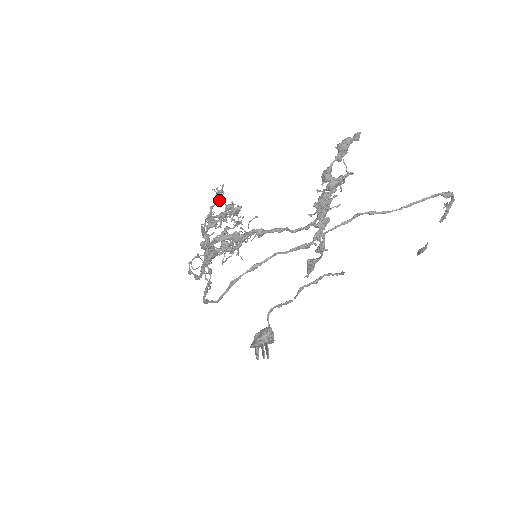
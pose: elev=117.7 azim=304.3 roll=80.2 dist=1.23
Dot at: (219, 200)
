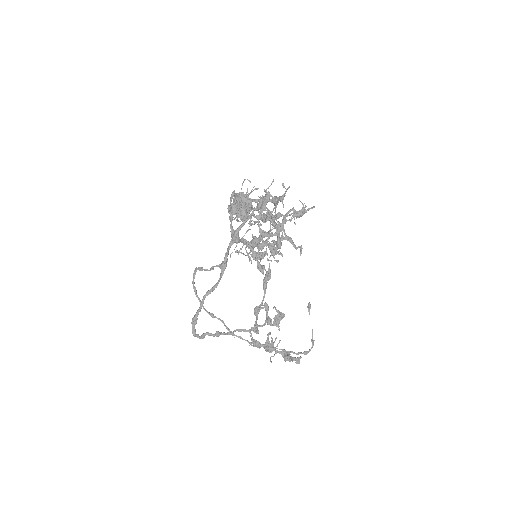
Dot at: (272, 249)
